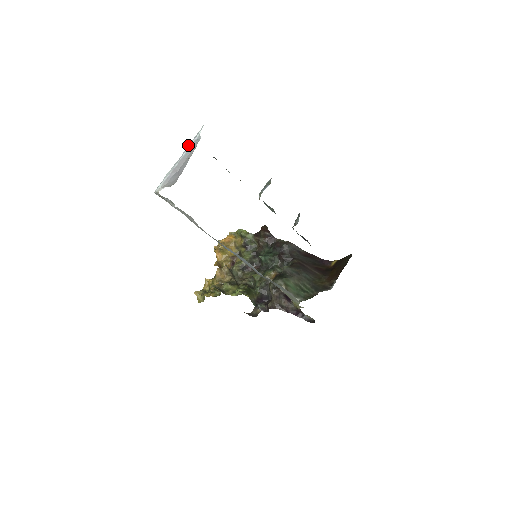
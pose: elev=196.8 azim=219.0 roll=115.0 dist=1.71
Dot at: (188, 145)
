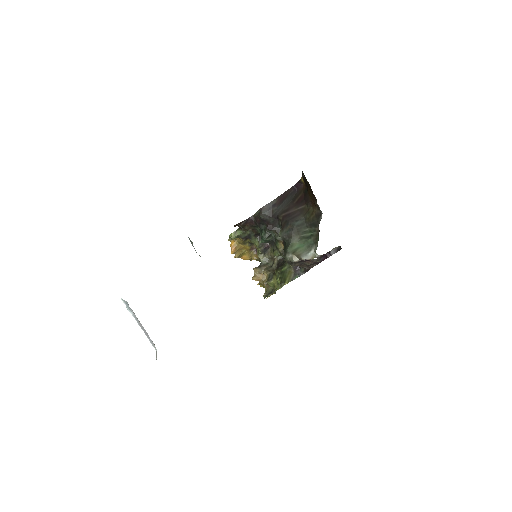
Dot at: (129, 310)
